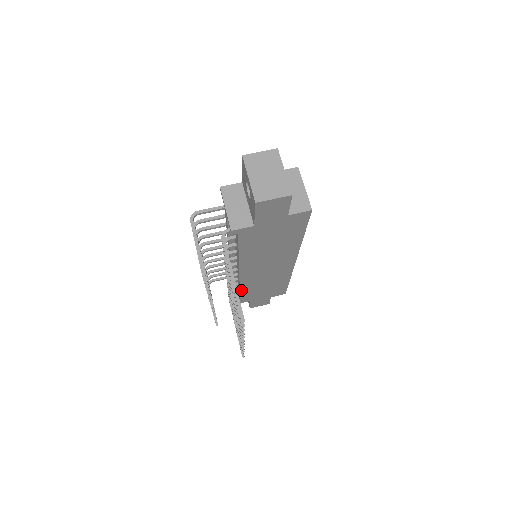
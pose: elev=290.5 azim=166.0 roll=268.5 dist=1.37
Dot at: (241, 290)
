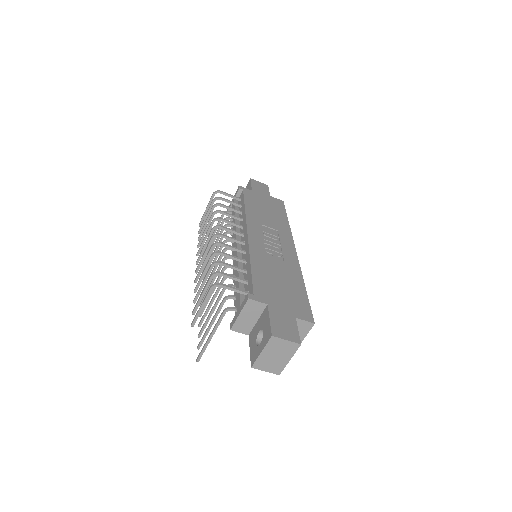
Dot at: occluded
